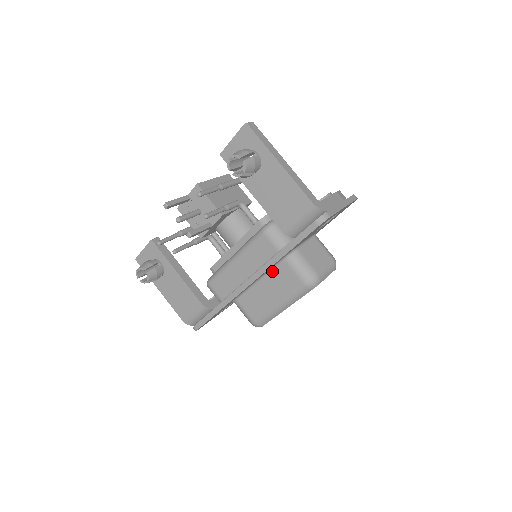
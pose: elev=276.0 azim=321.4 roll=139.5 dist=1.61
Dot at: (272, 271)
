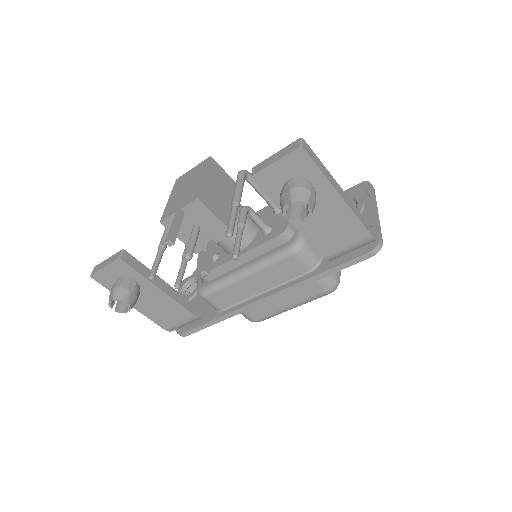
Dot at: occluded
